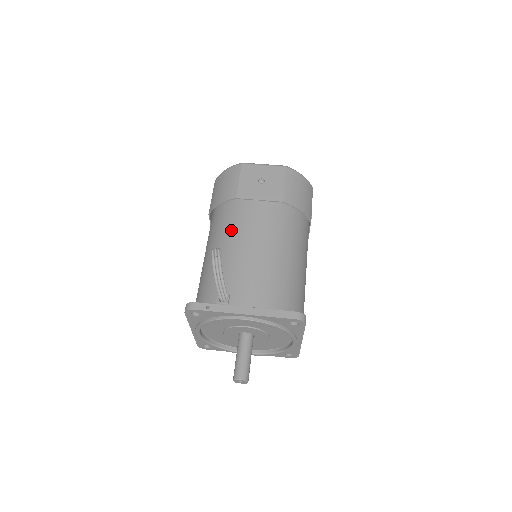
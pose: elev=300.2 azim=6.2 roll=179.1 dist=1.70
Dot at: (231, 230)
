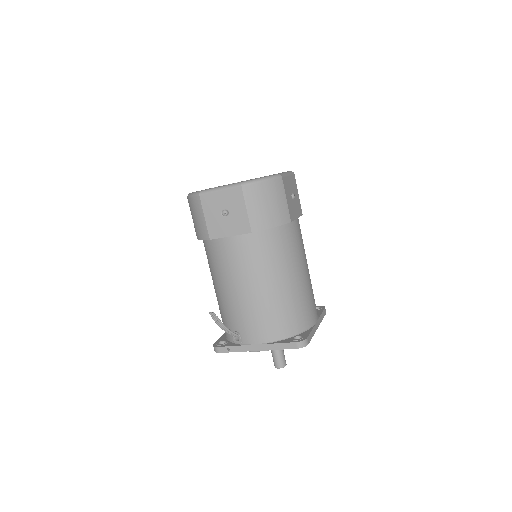
Dot at: (219, 271)
